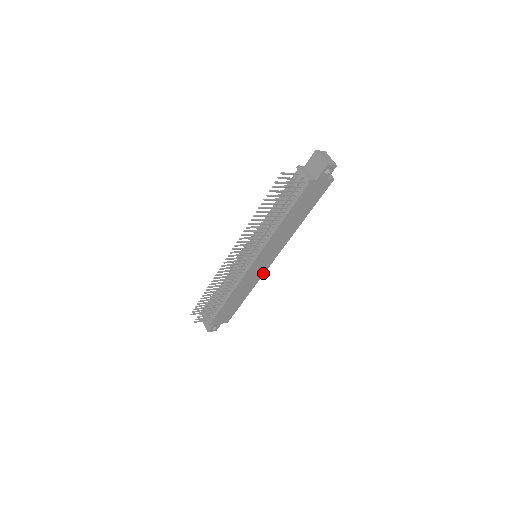
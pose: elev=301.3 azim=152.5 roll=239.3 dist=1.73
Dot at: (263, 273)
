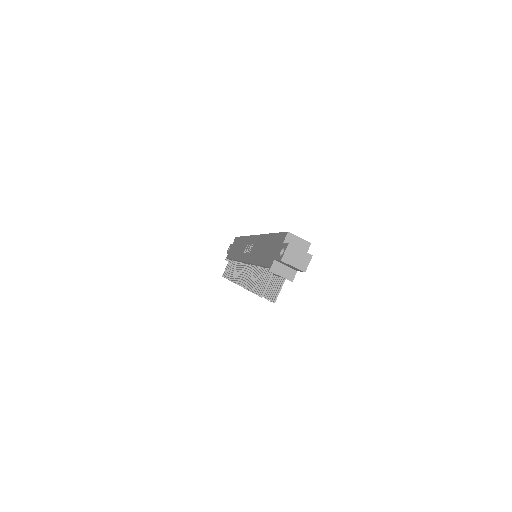
Dot at: occluded
